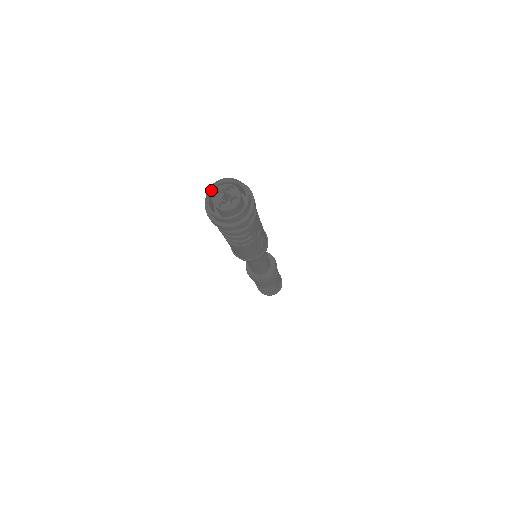
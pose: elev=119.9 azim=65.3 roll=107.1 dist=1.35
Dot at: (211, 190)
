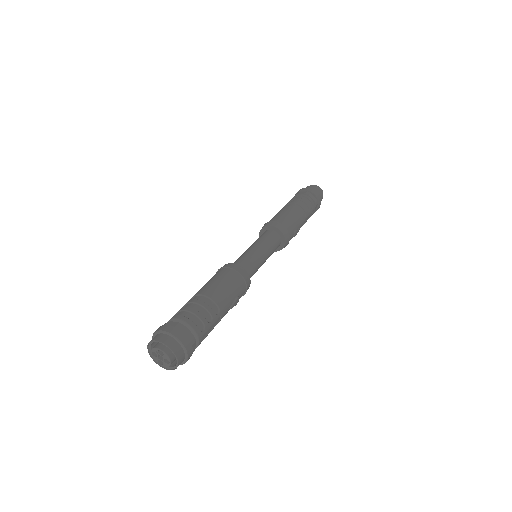
Dot at: (150, 345)
